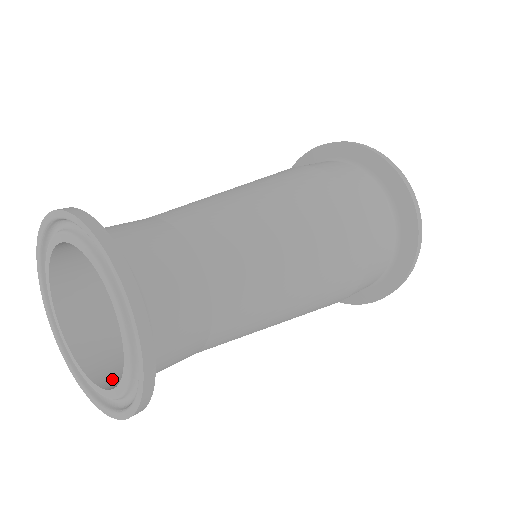
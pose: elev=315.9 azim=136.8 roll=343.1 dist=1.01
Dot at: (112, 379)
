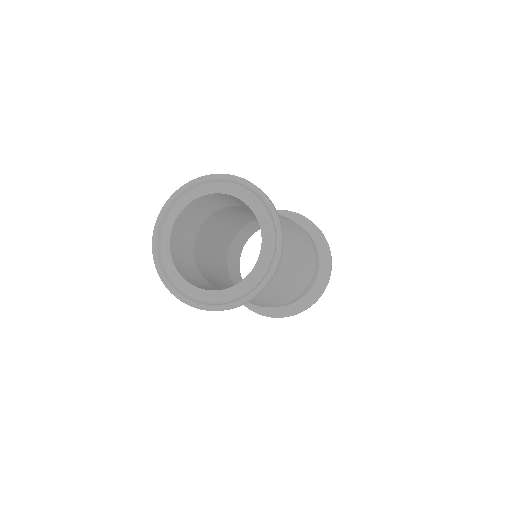
Dot at: occluded
